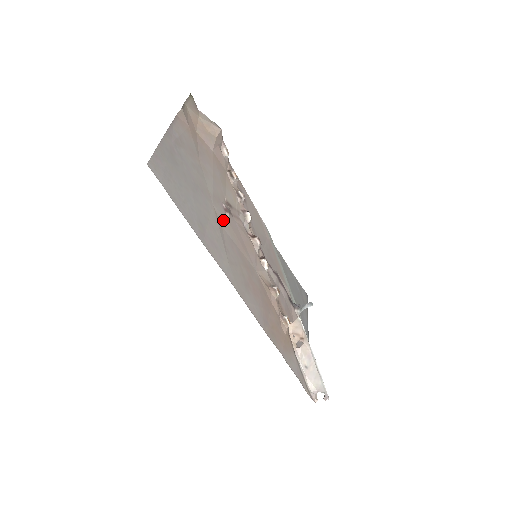
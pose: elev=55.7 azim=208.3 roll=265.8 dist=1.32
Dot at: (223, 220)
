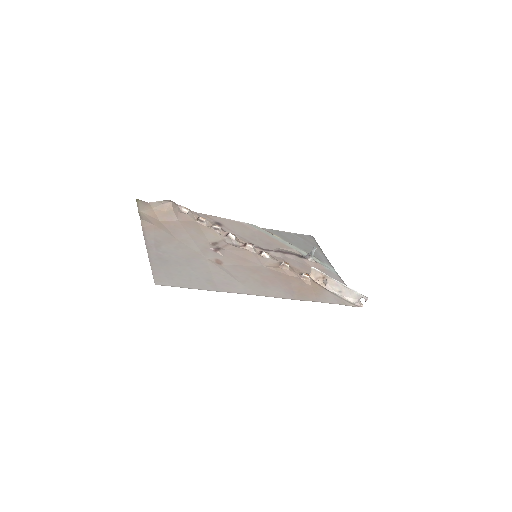
Dot at: (219, 260)
